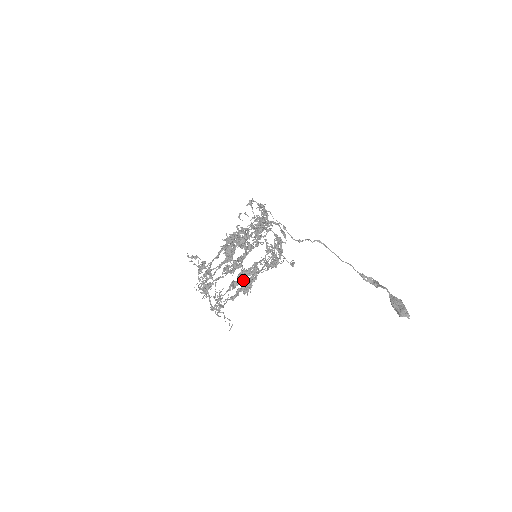
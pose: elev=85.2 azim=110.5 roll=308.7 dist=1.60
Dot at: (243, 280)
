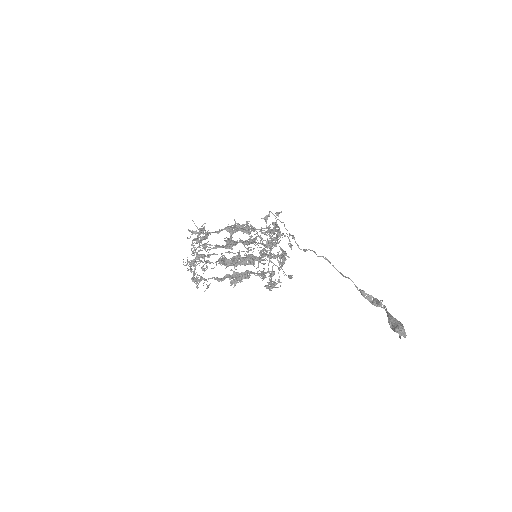
Dot at: (236, 264)
